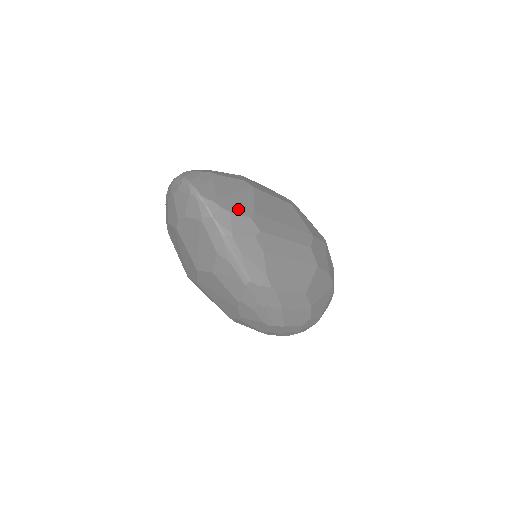
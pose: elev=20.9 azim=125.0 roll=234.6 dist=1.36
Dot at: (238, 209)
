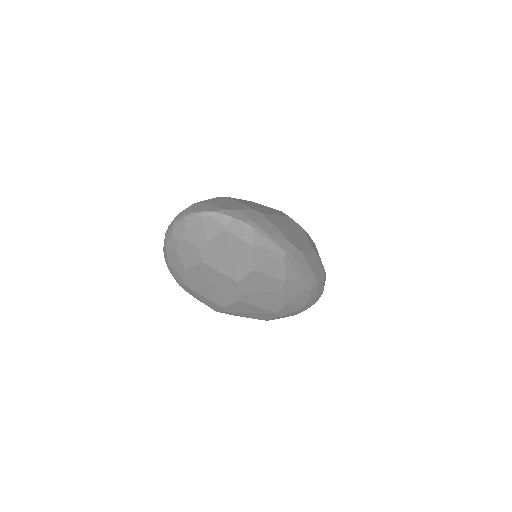
Dot at: (239, 208)
